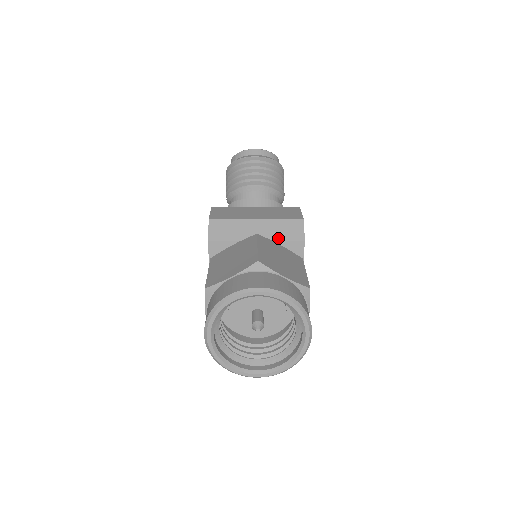
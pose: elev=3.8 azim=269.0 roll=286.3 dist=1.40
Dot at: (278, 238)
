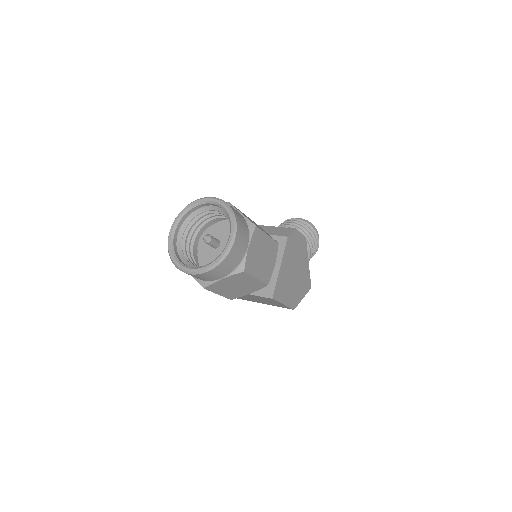
Dot at: (270, 234)
